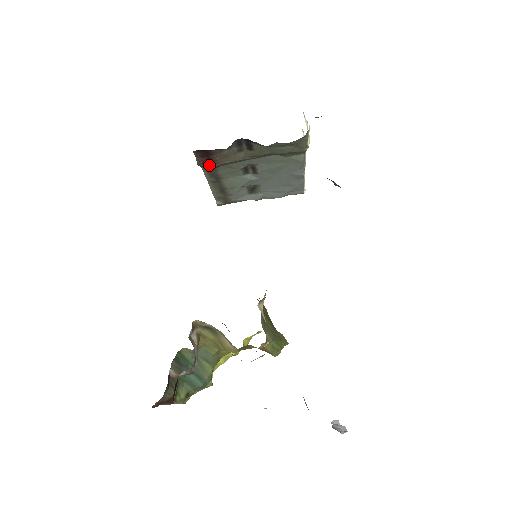
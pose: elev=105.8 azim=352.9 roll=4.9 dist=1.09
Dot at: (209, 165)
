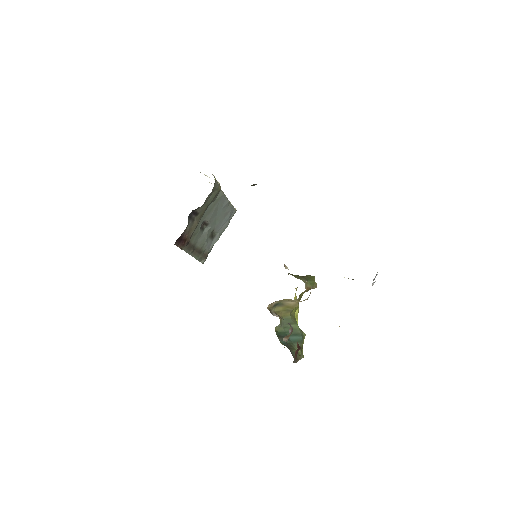
Dot at: (186, 244)
